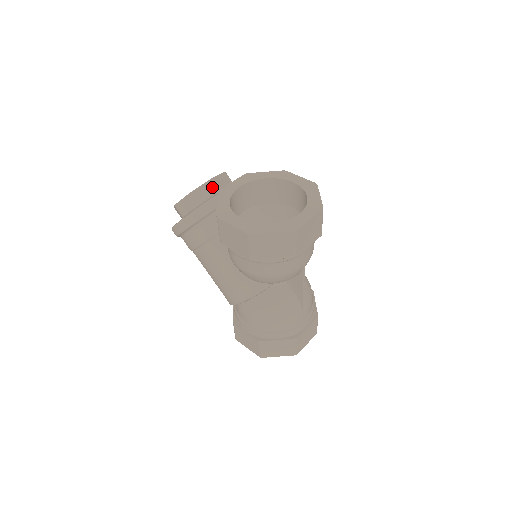
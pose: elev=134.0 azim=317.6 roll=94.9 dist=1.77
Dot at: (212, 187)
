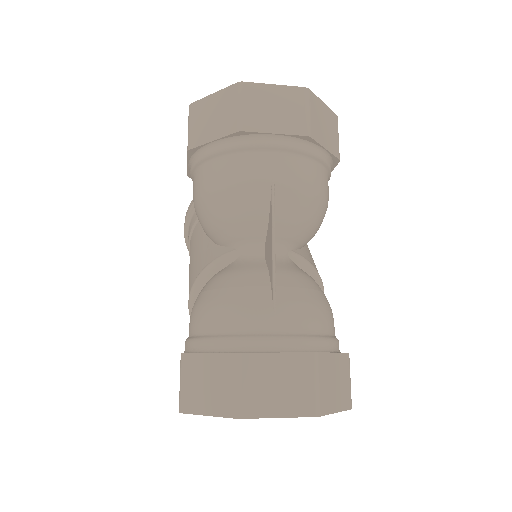
Dot at: occluded
